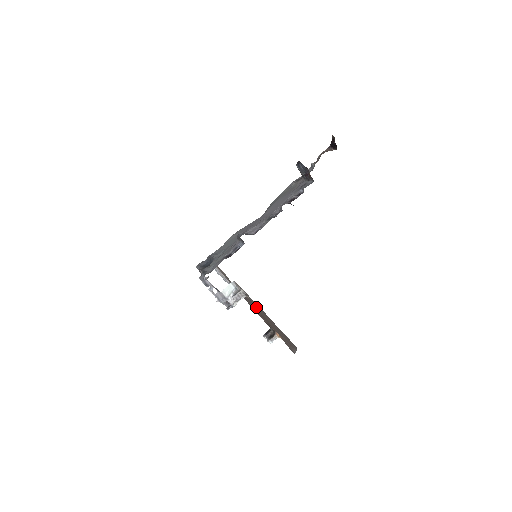
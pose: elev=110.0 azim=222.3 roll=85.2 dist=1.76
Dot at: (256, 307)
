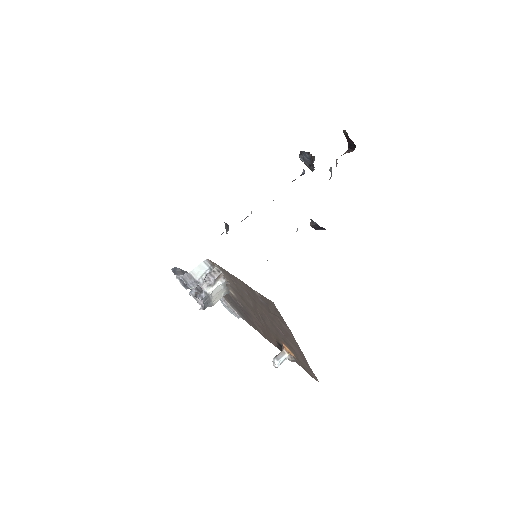
Dot at: (244, 300)
